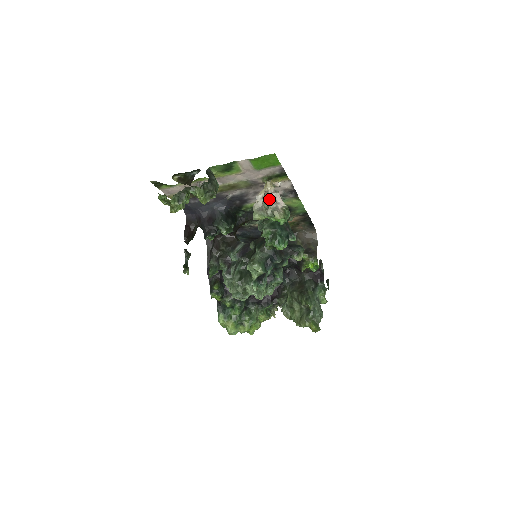
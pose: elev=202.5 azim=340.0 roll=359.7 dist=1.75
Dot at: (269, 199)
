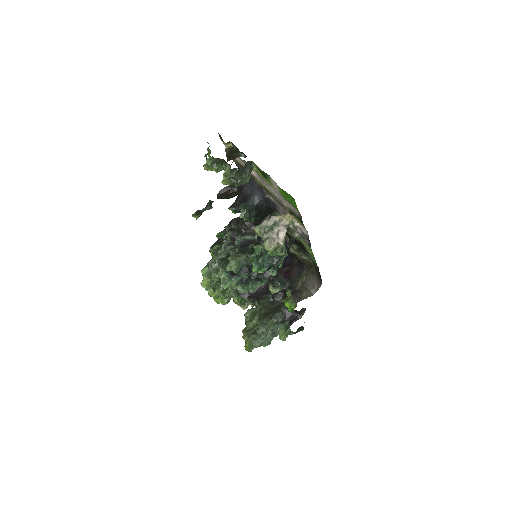
Dot at: (275, 227)
